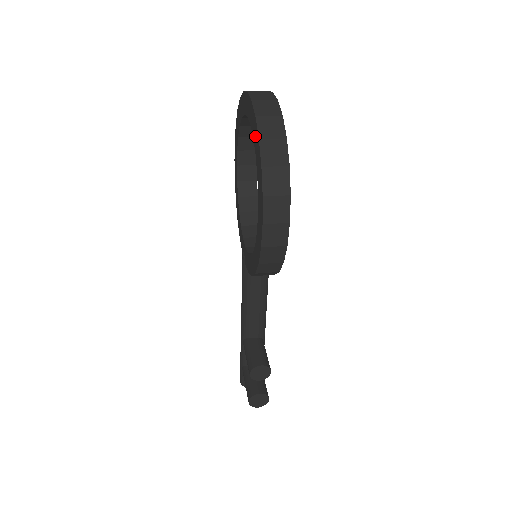
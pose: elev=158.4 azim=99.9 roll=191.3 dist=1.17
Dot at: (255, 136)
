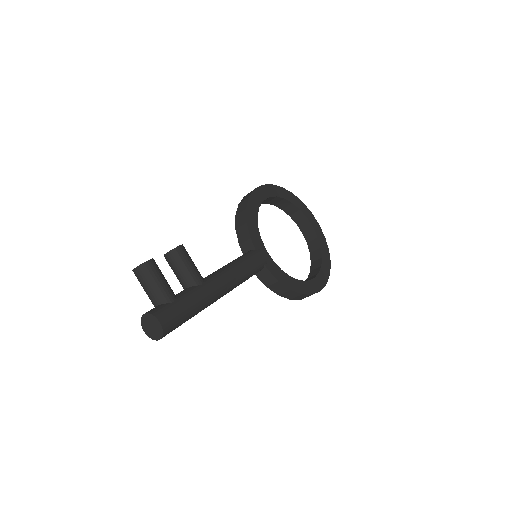
Dot at: occluded
